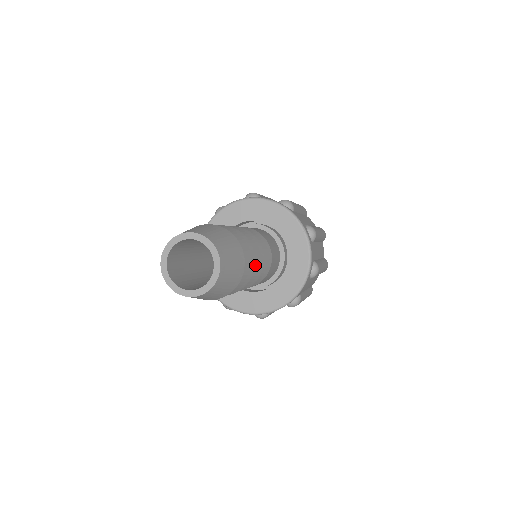
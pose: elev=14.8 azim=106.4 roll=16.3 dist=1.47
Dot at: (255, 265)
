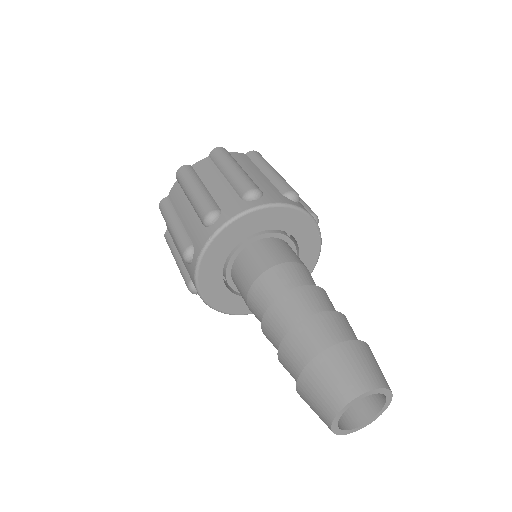
Dot at: occluded
